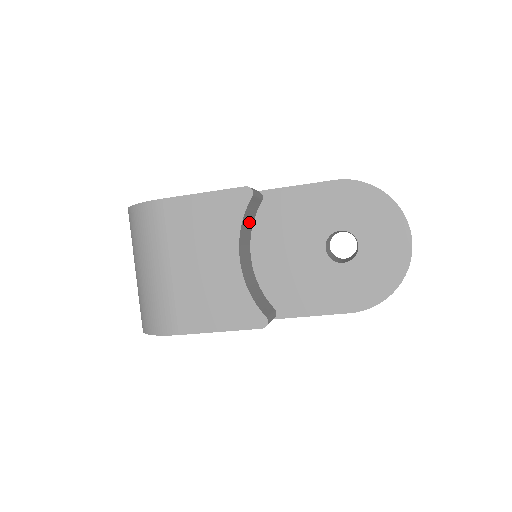
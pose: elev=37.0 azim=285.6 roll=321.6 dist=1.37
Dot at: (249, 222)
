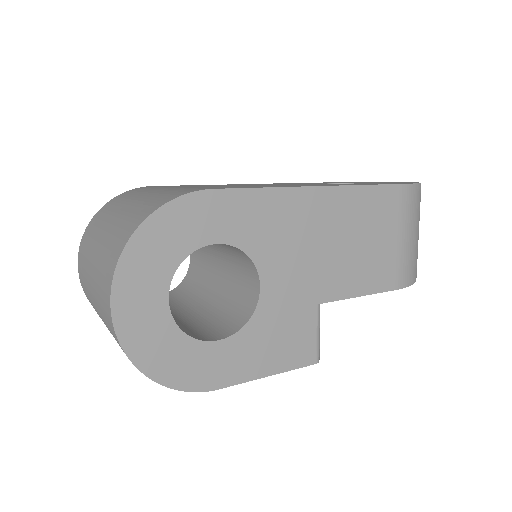
Dot at: occluded
